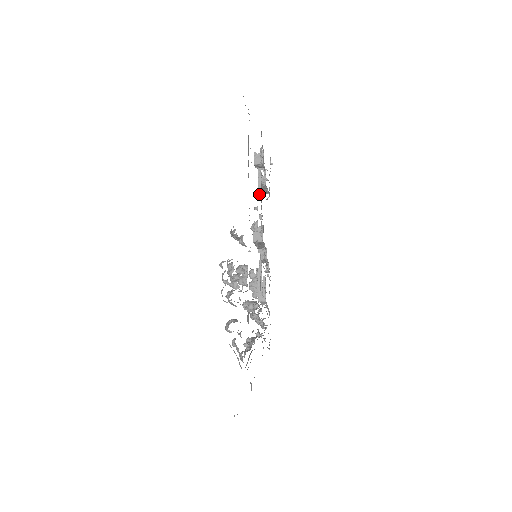
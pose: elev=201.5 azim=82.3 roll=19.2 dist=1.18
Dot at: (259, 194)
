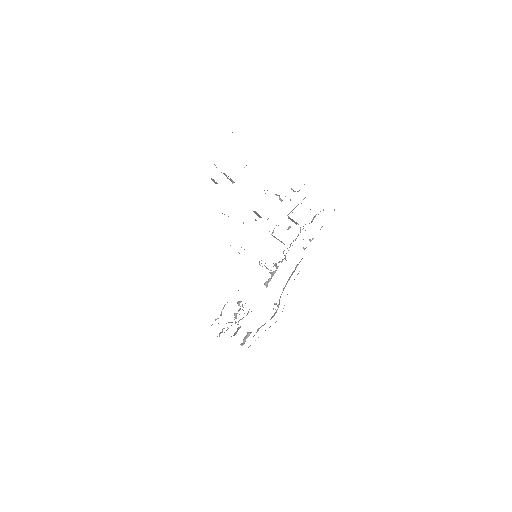
Dot at: occluded
